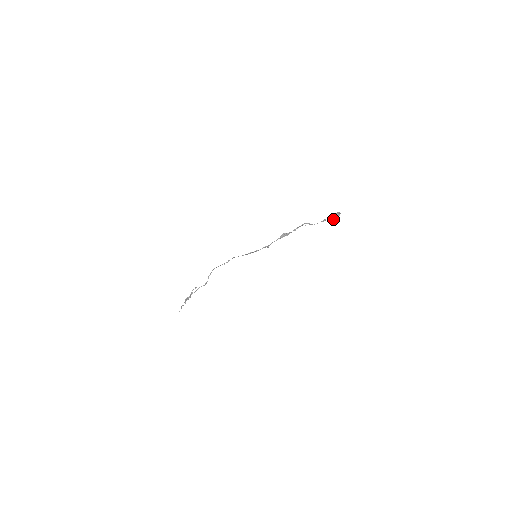
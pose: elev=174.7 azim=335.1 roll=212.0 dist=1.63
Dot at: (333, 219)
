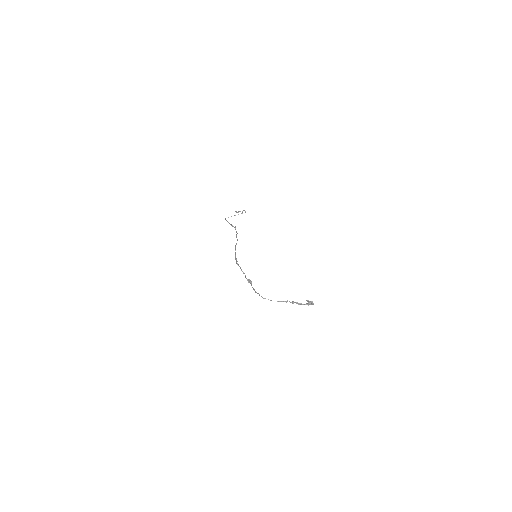
Dot at: (307, 301)
